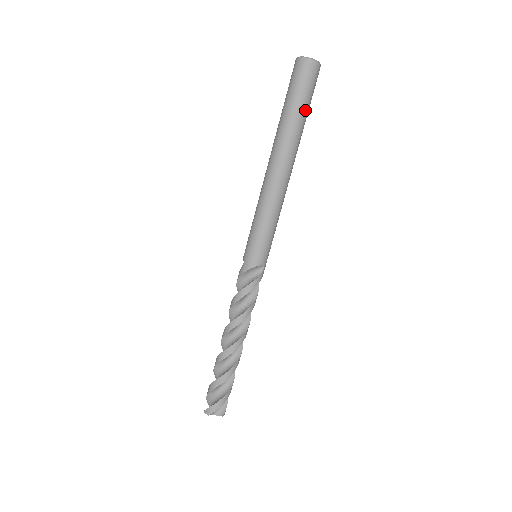
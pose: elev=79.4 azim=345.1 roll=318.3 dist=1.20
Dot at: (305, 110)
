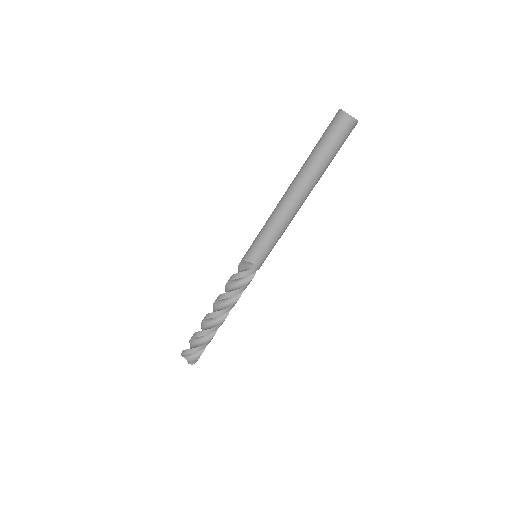
Dot at: (326, 153)
